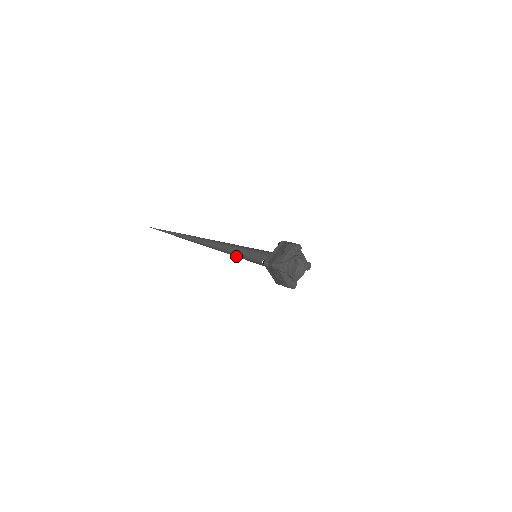
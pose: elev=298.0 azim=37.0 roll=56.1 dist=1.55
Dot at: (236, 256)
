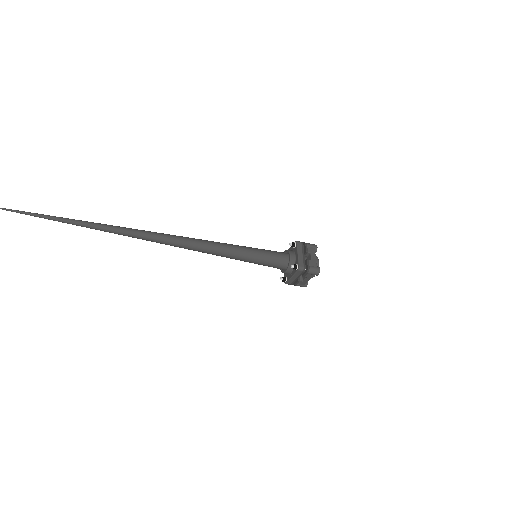
Dot at: (228, 257)
